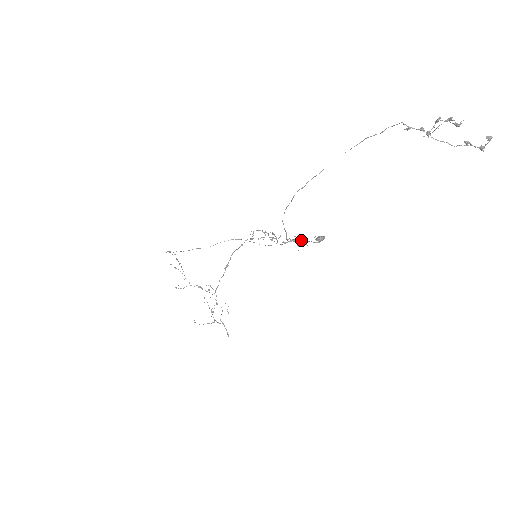
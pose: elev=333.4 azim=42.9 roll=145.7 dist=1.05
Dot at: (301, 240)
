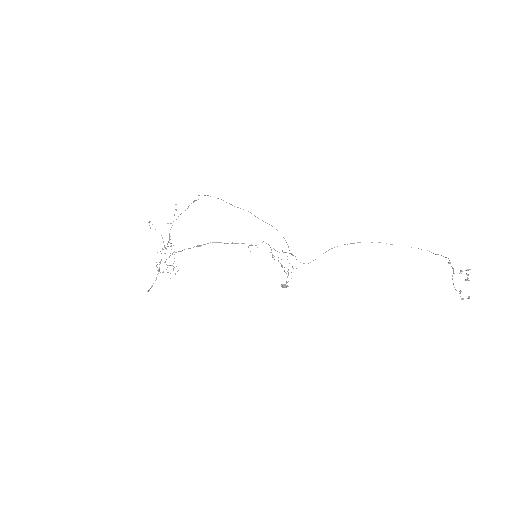
Dot at: occluded
